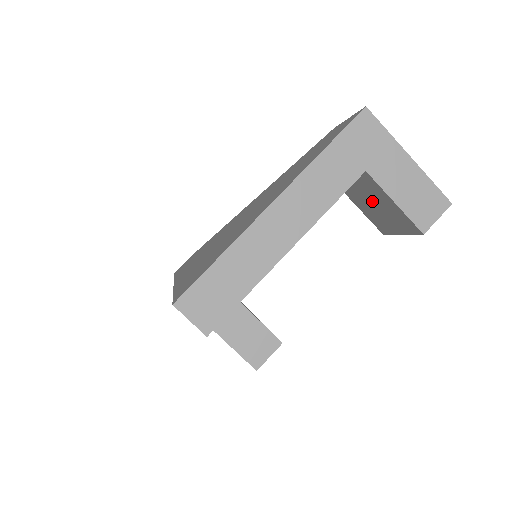
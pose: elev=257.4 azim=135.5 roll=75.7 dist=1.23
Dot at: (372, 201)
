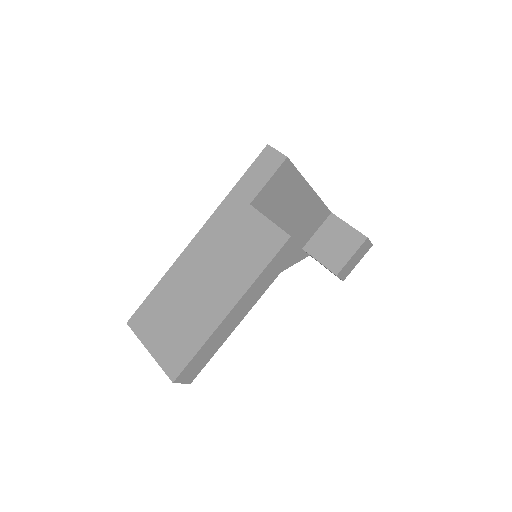
Dot at: (332, 240)
